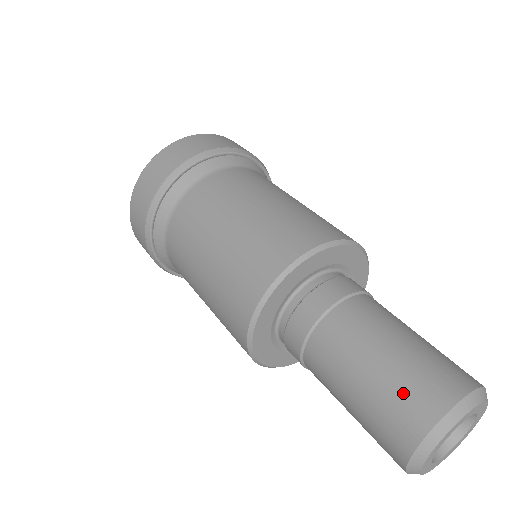
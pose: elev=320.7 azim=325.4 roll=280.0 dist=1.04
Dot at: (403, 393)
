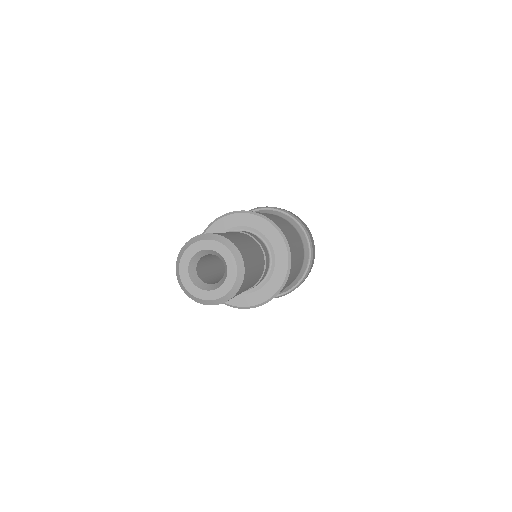
Dot at: occluded
